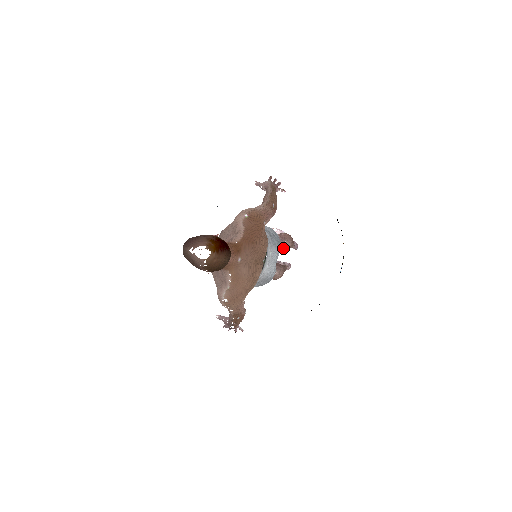
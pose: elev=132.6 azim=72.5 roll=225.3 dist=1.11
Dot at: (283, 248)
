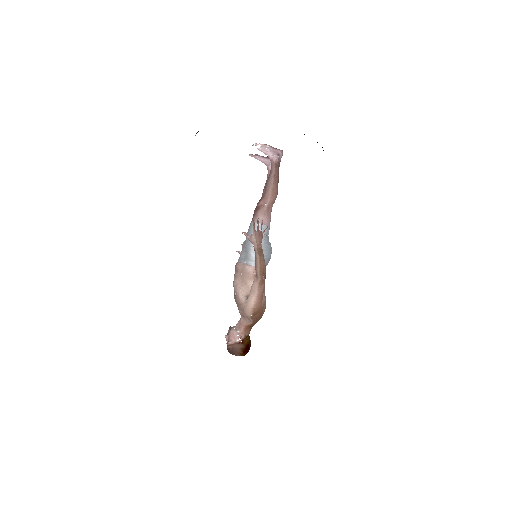
Dot at: occluded
